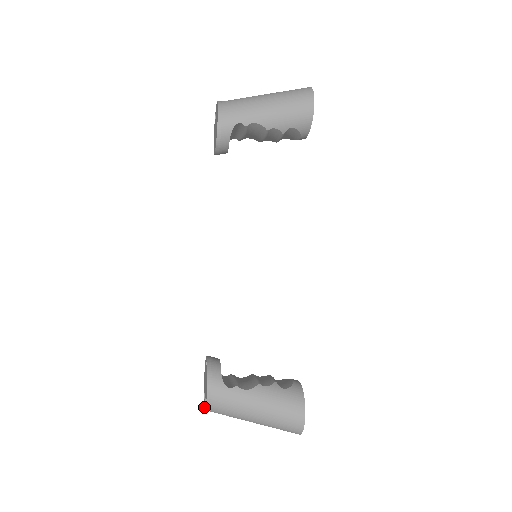
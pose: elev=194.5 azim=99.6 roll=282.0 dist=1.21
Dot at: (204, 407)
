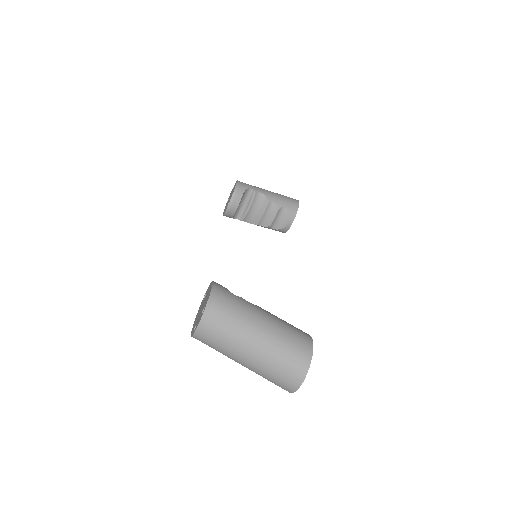
Dot at: (196, 327)
